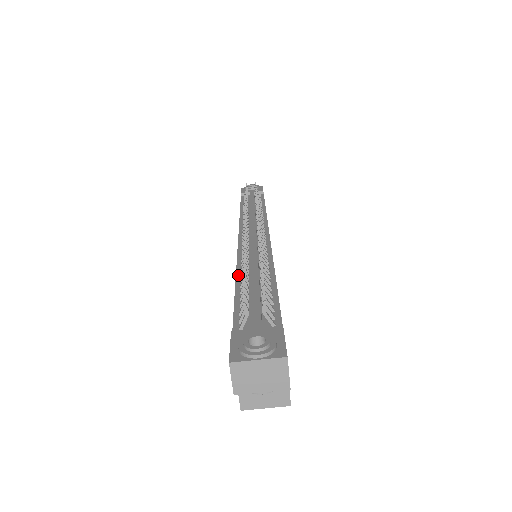
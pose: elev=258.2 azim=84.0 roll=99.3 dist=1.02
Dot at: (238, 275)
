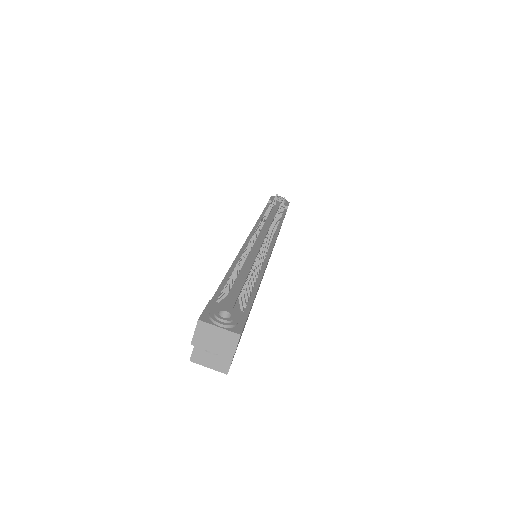
Dot at: (234, 263)
